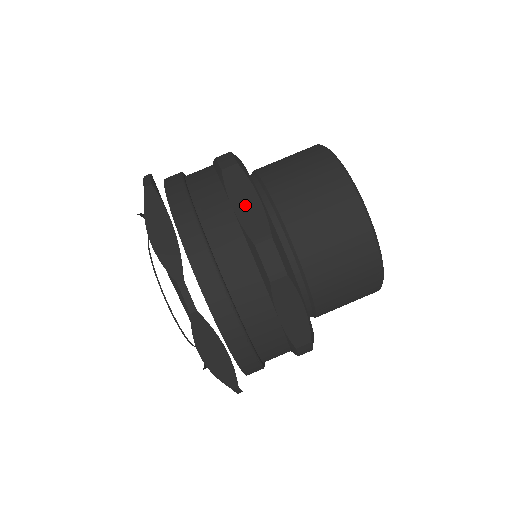
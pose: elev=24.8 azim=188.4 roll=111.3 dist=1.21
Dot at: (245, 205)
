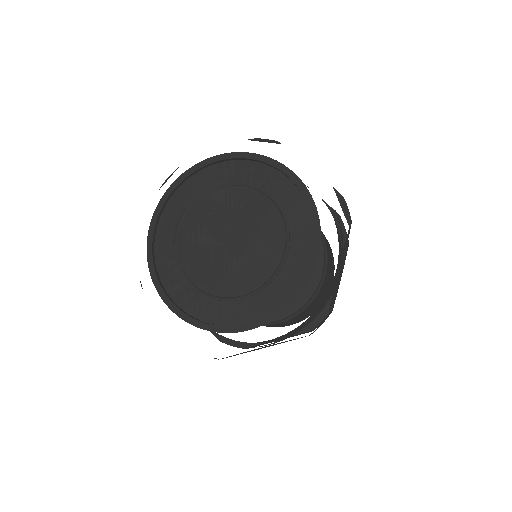
Dot at: occluded
